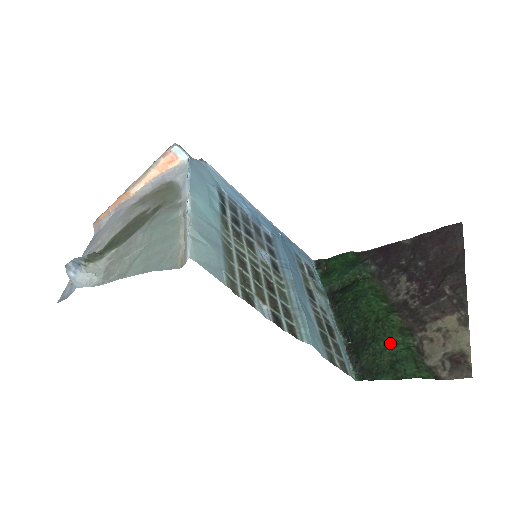
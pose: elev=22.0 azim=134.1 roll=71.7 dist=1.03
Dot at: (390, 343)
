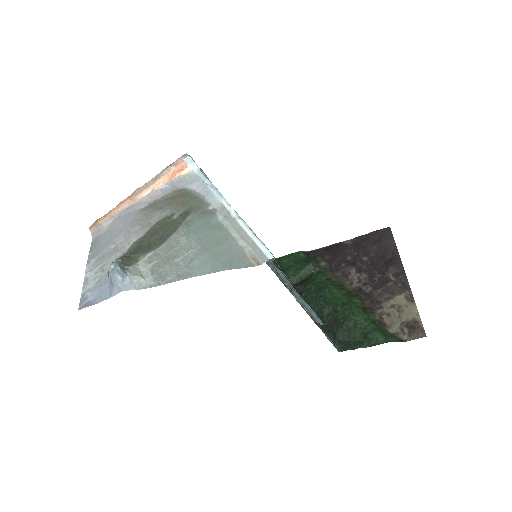
Dot at: (359, 320)
